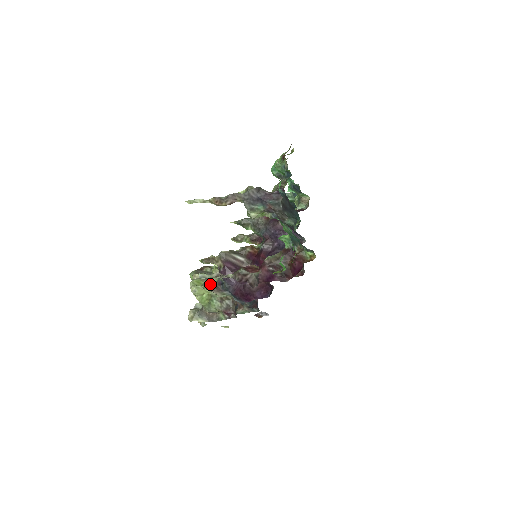
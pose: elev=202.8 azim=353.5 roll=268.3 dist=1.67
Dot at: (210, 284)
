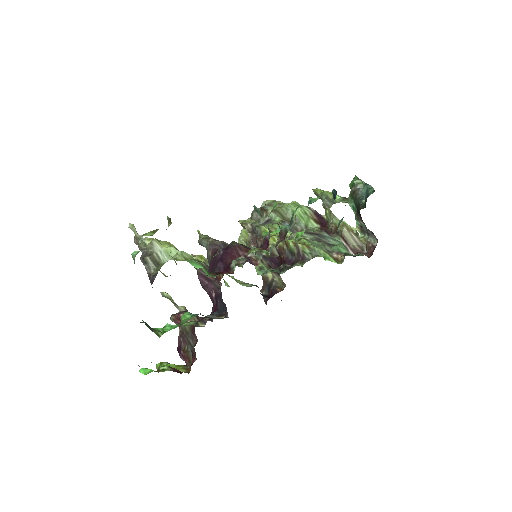
Dot at: occluded
